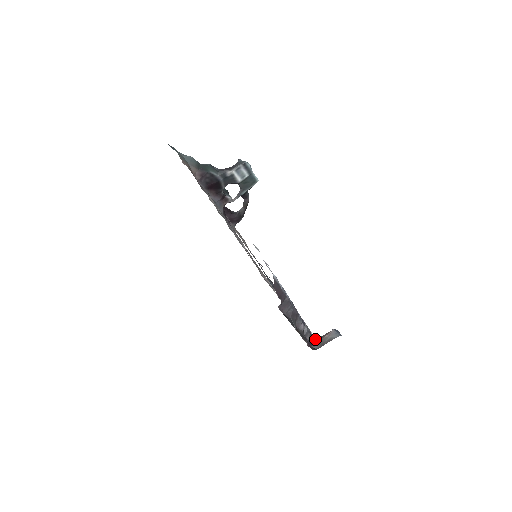
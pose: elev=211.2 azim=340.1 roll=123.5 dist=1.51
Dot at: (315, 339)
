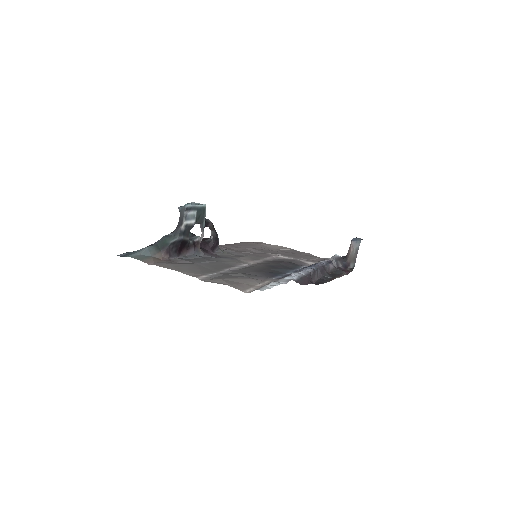
Dot at: (345, 259)
